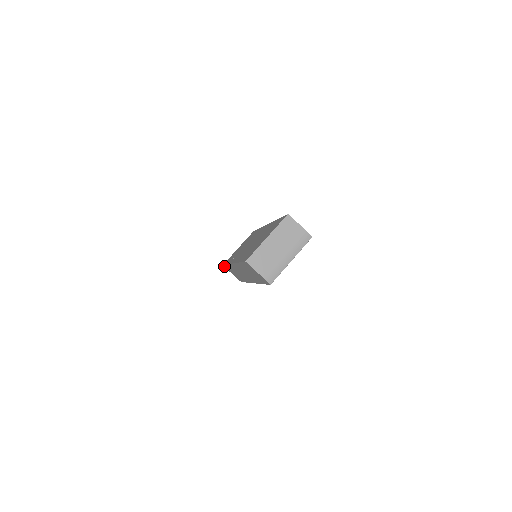
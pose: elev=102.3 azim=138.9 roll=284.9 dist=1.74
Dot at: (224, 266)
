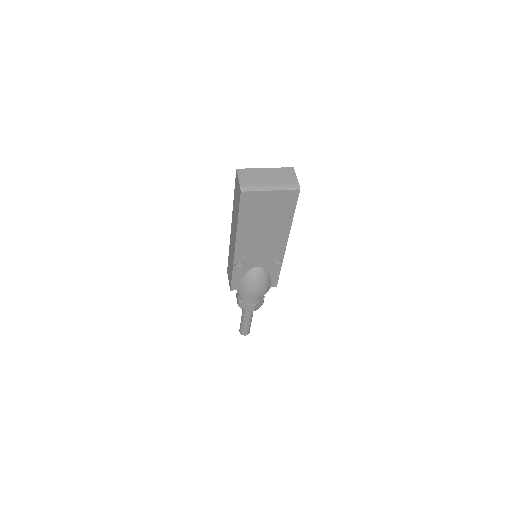
Dot at: occluded
